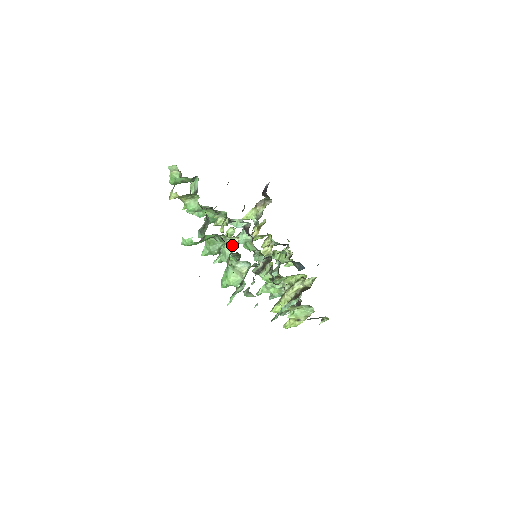
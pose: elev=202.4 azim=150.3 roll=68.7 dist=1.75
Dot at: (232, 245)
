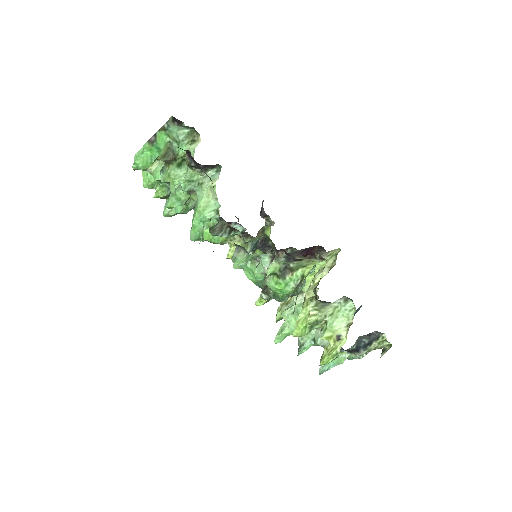
Dot at: (194, 150)
